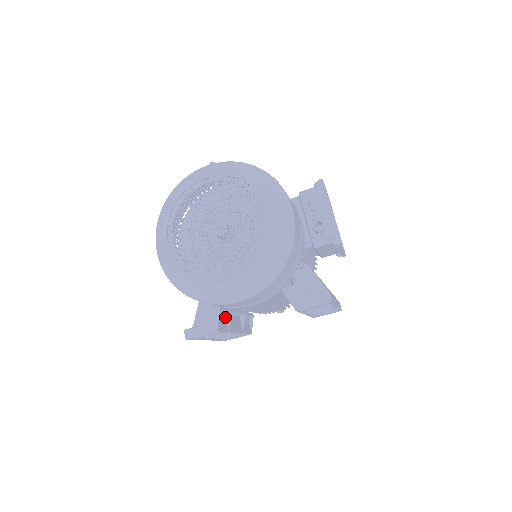
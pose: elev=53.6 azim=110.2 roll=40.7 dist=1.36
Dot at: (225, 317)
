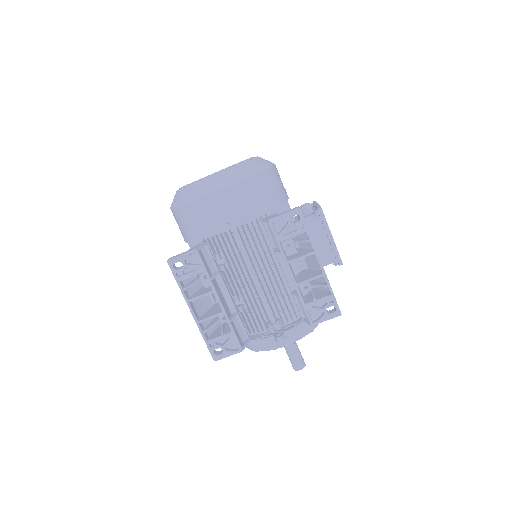
Dot at: (211, 270)
